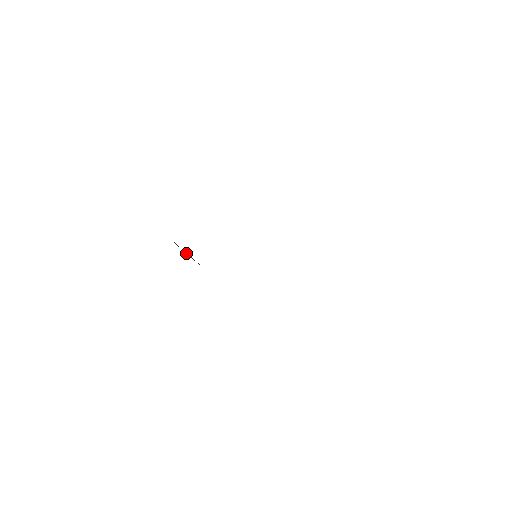
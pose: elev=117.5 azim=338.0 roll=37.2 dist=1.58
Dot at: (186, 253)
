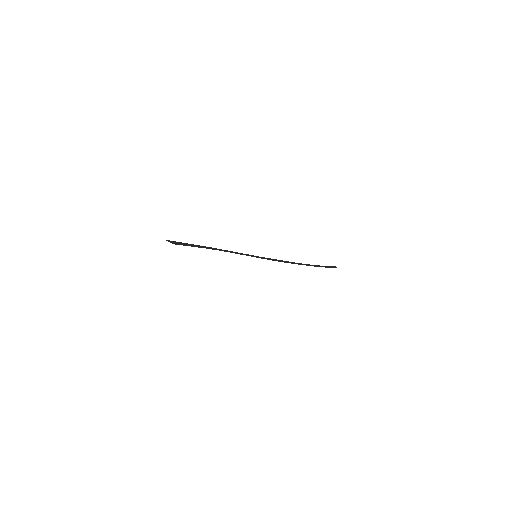
Dot at: occluded
